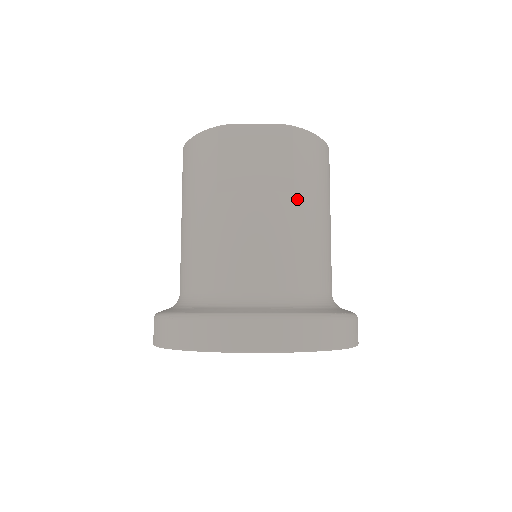
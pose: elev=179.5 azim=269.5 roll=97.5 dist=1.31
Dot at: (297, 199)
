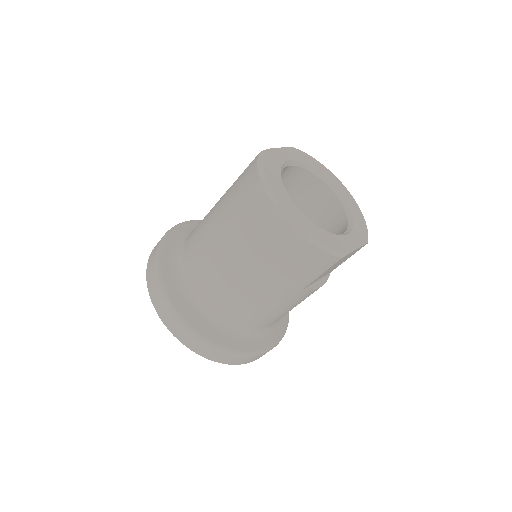
Dot at: occluded
